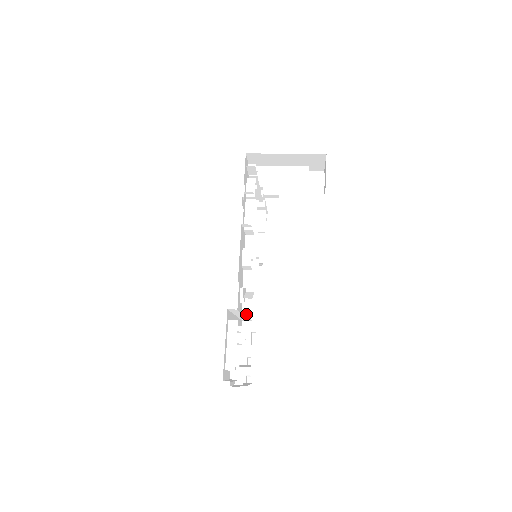
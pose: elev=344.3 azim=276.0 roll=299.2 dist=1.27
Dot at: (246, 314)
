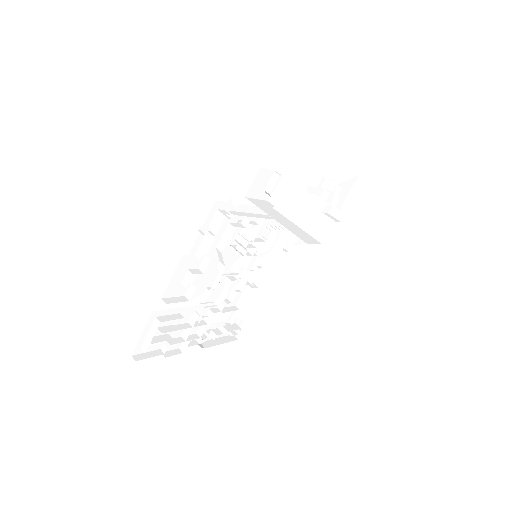
Dot at: (220, 300)
